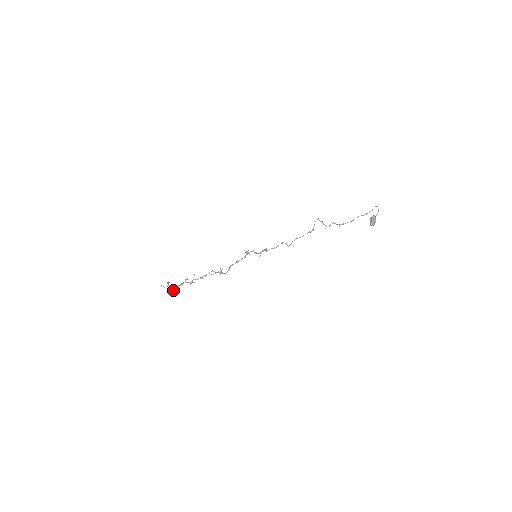
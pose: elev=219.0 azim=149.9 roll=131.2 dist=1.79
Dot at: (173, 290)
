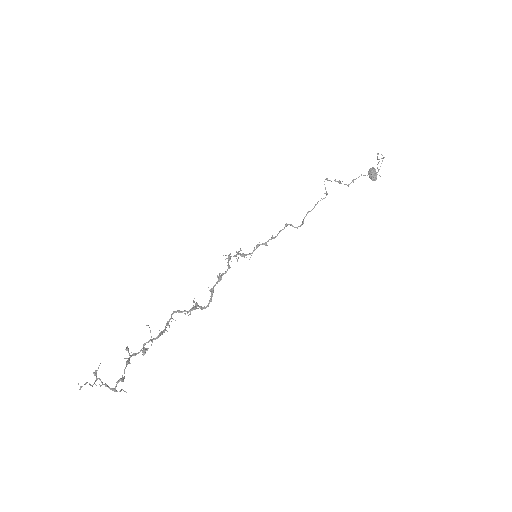
Dot at: (123, 379)
